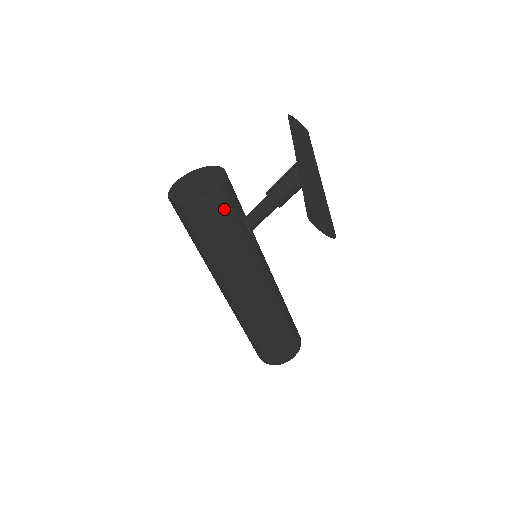
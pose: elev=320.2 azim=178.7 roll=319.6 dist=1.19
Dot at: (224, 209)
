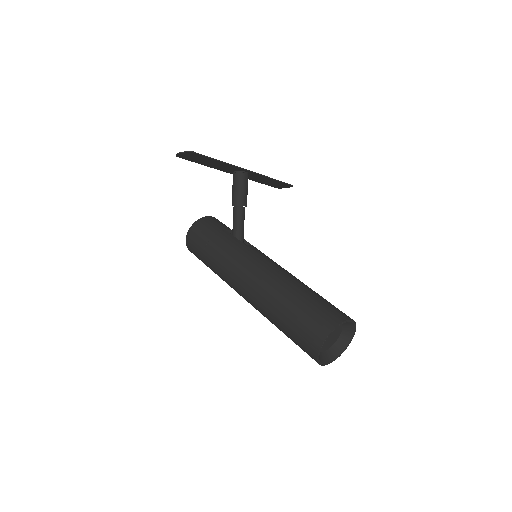
Dot at: (206, 228)
